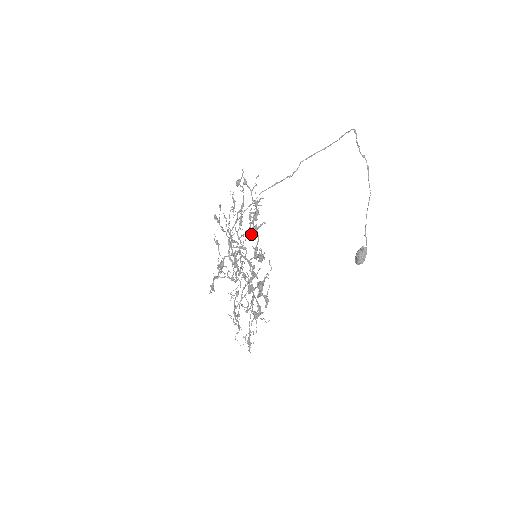
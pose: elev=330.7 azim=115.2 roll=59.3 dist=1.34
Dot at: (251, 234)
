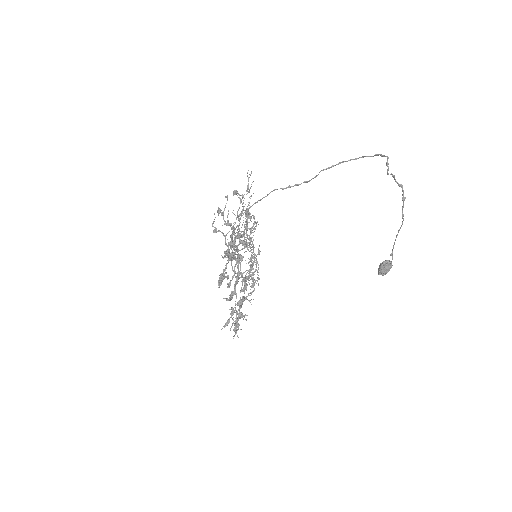
Dot at: (237, 255)
